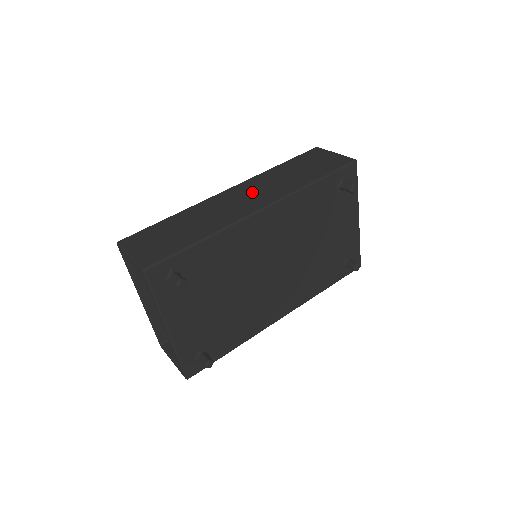
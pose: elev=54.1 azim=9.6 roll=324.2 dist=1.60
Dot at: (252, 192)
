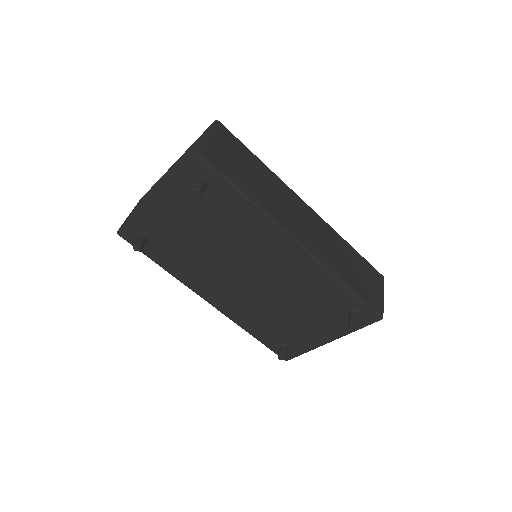
Dot at: (313, 229)
